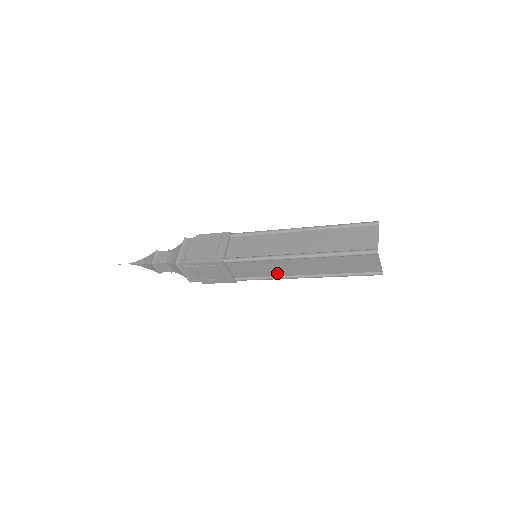
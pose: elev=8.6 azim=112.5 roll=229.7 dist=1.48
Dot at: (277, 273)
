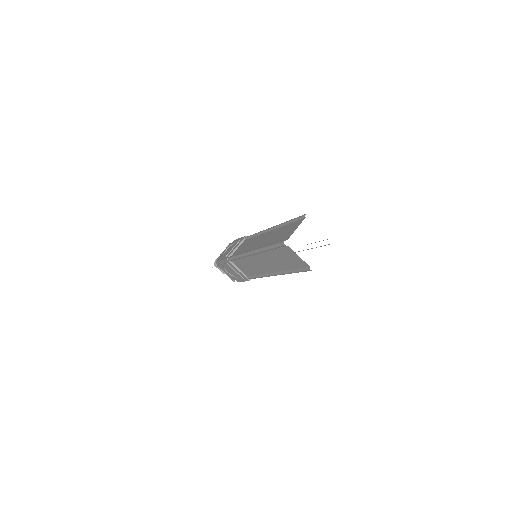
Dot at: (260, 270)
